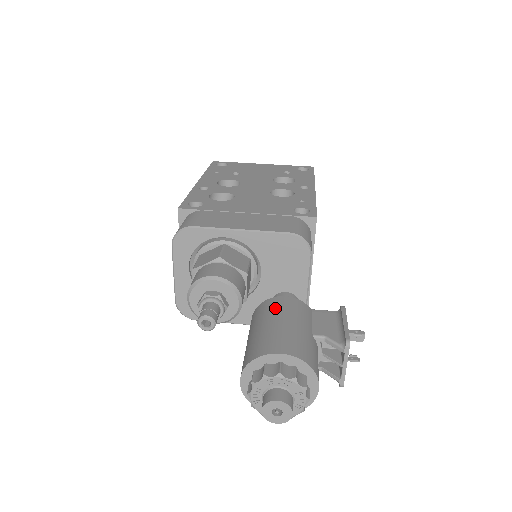
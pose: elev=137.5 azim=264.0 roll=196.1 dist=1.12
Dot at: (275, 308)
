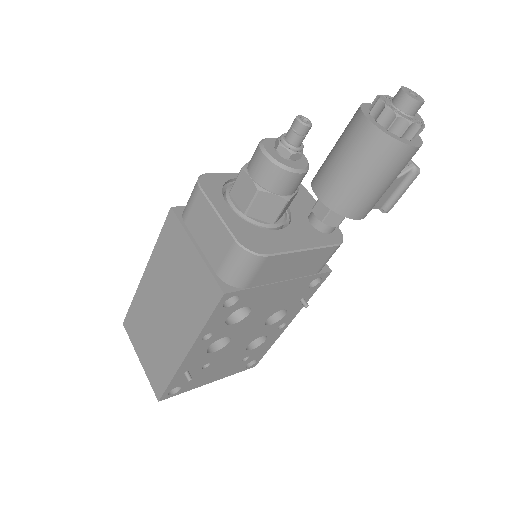
Dot at: occluded
